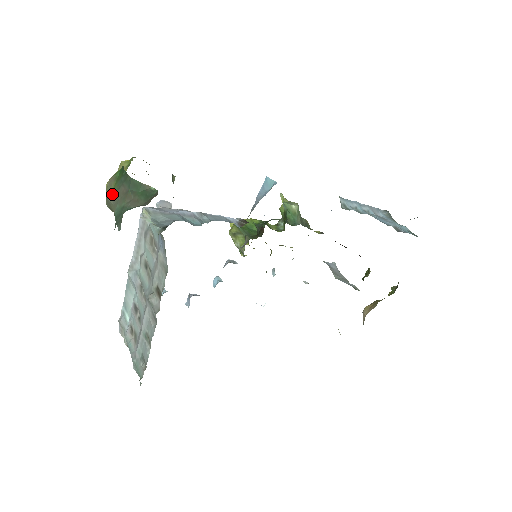
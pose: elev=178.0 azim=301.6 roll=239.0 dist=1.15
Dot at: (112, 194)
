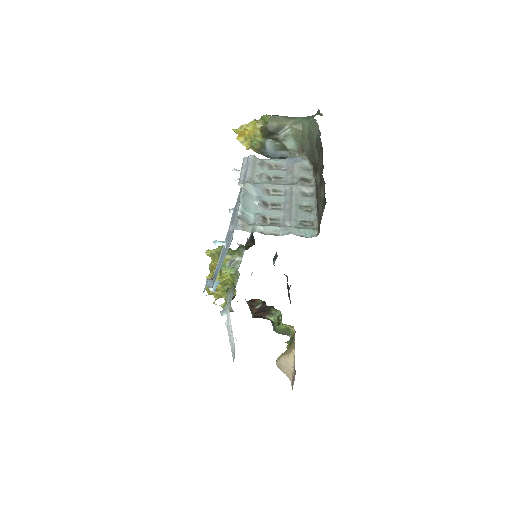
Dot at: (282, 116)
